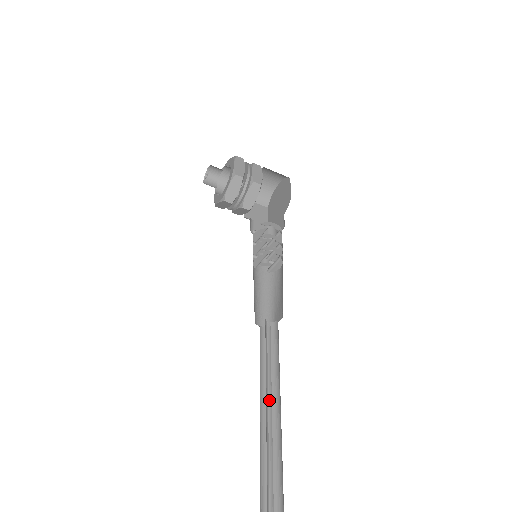
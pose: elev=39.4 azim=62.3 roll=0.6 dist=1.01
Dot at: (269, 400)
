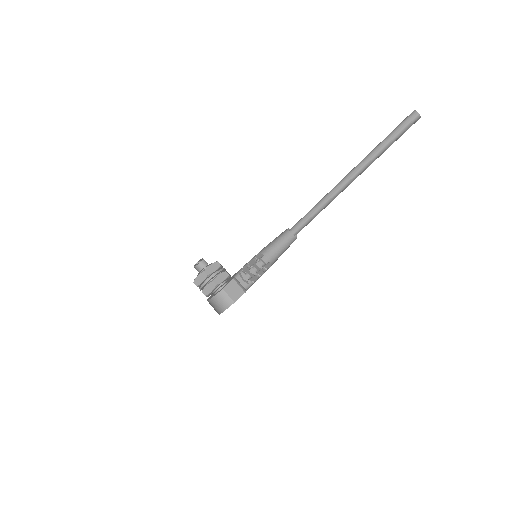
Dot at: (325, 205)
